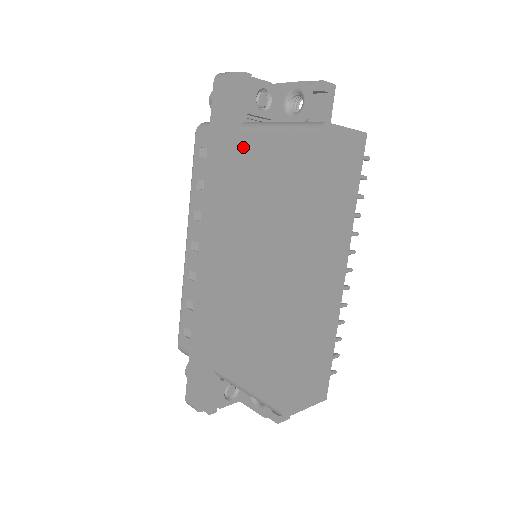
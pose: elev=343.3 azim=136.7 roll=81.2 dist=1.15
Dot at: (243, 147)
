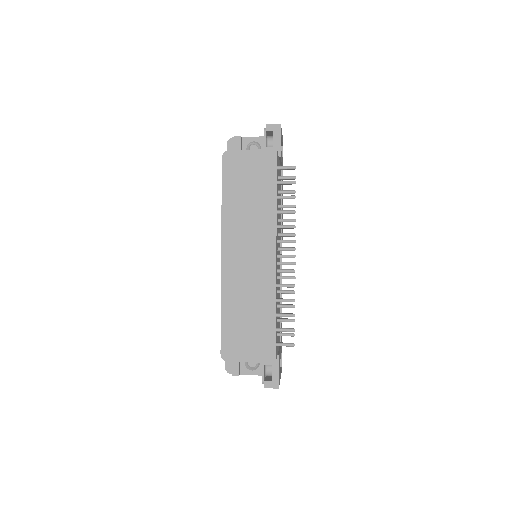
Dot at: occluded
